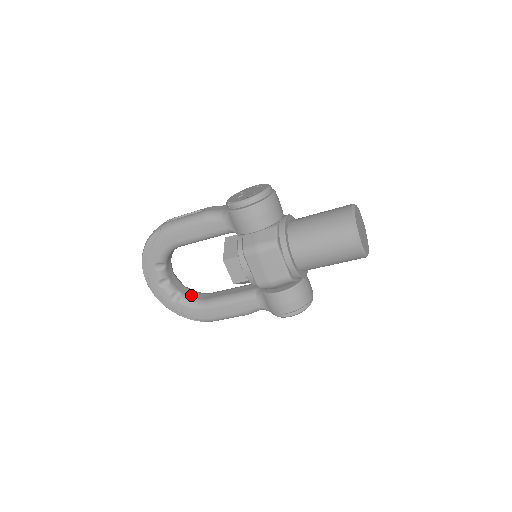
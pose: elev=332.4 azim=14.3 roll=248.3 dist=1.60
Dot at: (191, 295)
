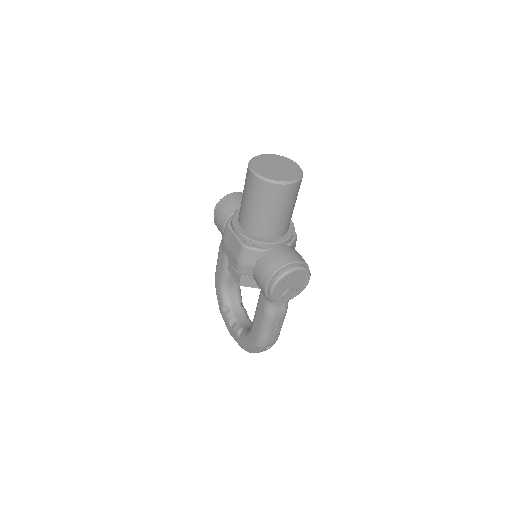
Dot at: occluded
